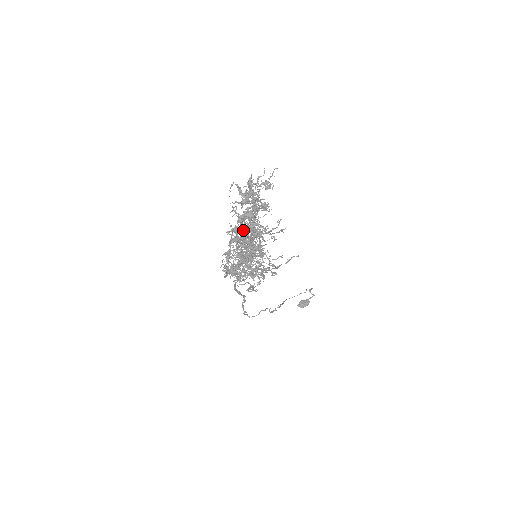
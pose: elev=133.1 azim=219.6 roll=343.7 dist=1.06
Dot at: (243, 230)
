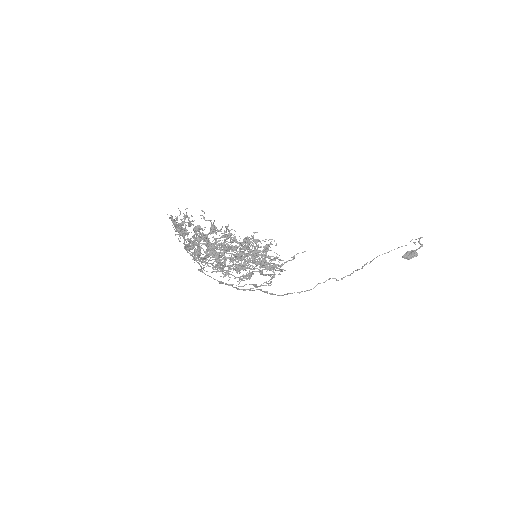
Dot at: (194, 257)
